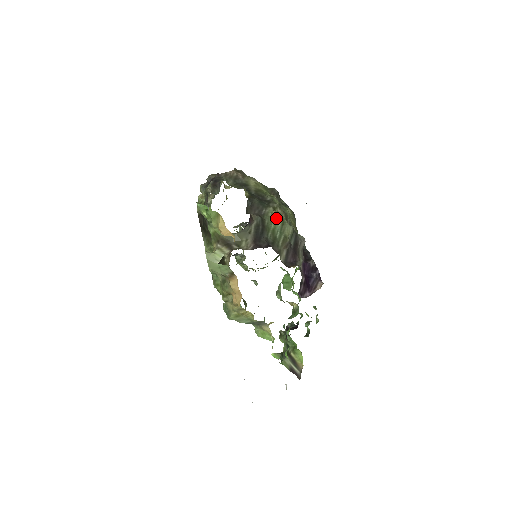
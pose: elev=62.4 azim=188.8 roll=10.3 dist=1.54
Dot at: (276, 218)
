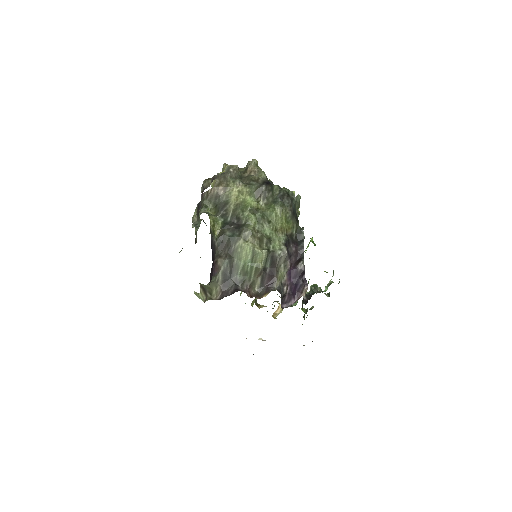
Dot at: (245, 252)
